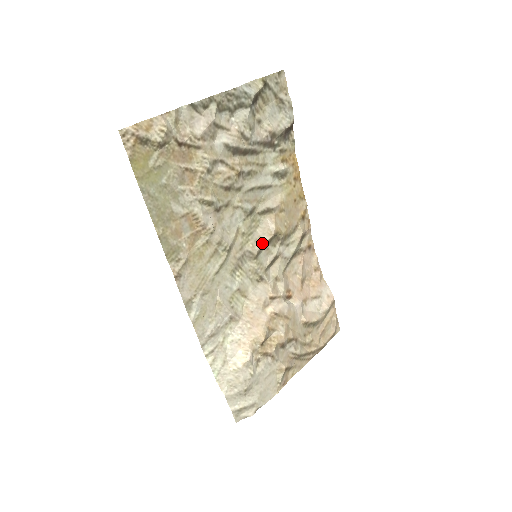
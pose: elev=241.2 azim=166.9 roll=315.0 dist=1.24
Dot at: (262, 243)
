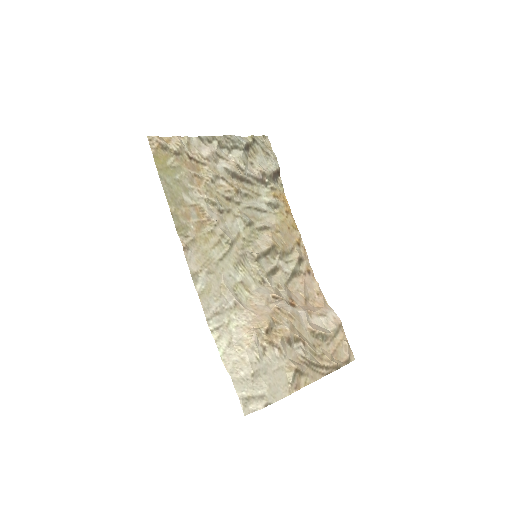
Dot at: (261, 250)
